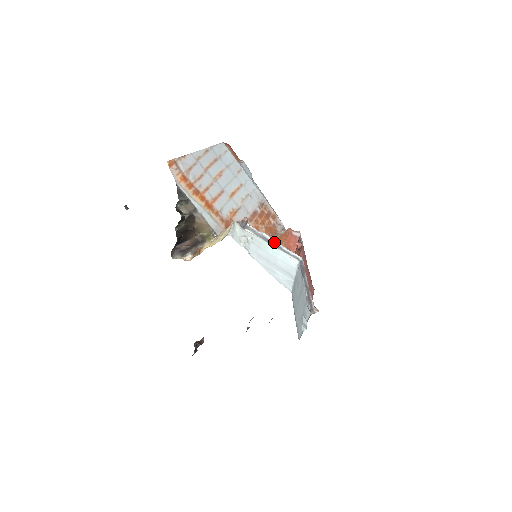
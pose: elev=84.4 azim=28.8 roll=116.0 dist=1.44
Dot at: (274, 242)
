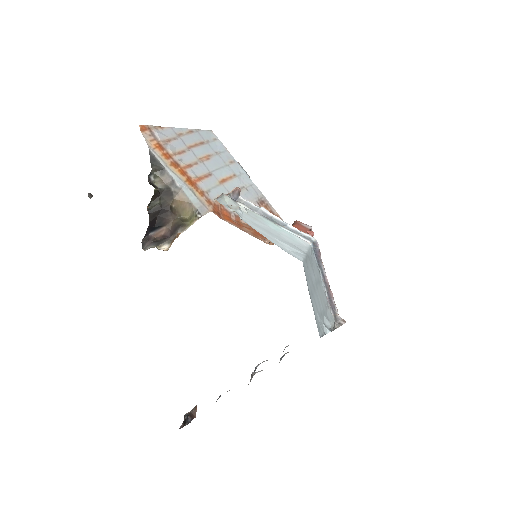
Dot at: (276, 218)
